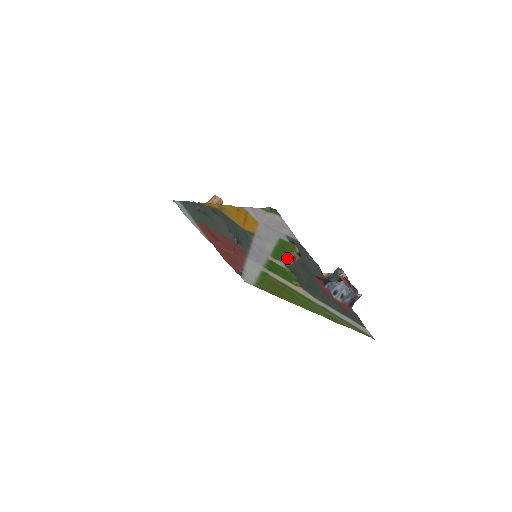
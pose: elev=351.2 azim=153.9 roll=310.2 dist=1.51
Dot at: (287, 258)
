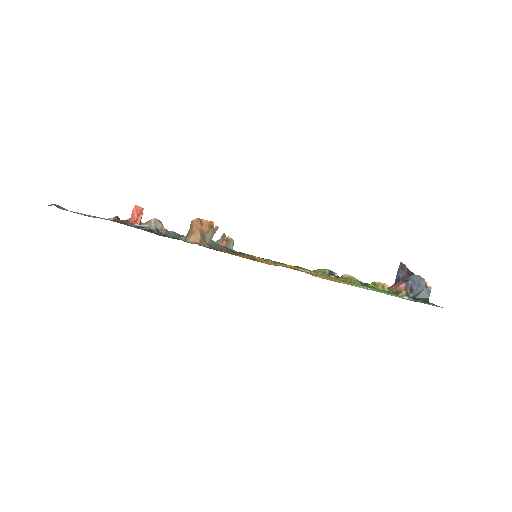
Dot at: (343, 275)
